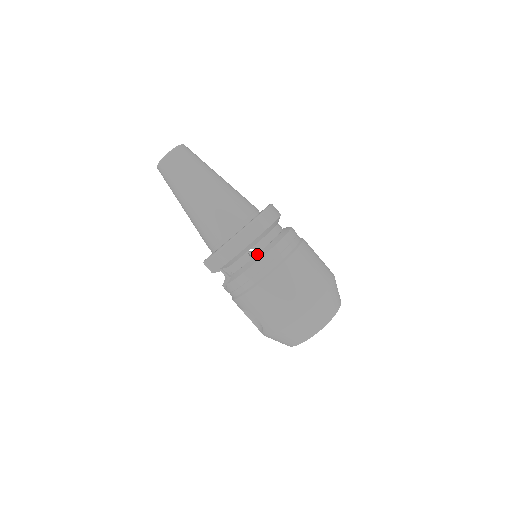
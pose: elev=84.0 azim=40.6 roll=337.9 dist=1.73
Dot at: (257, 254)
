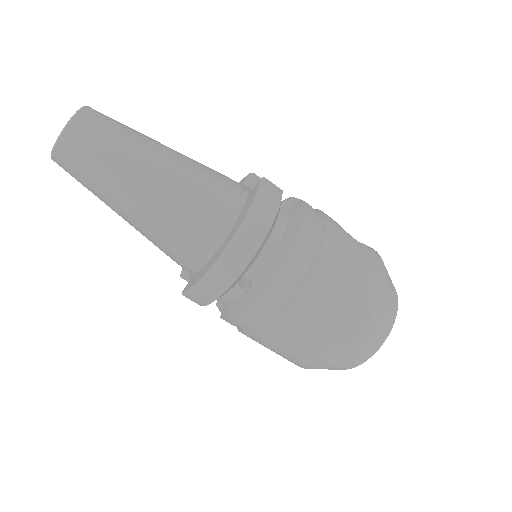
Dot at: (253, 284)
